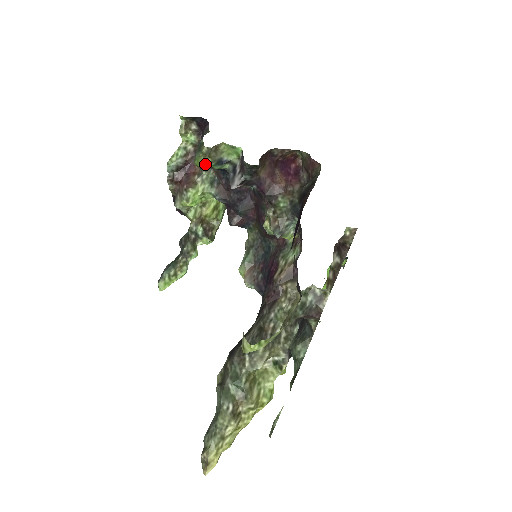
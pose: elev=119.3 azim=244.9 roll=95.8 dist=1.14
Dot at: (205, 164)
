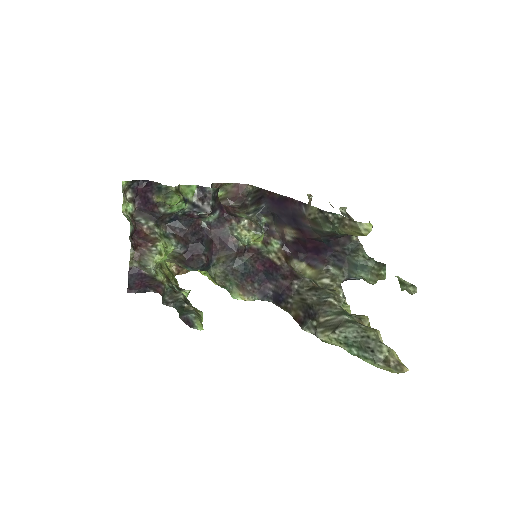
Dot at: (181, 199)
